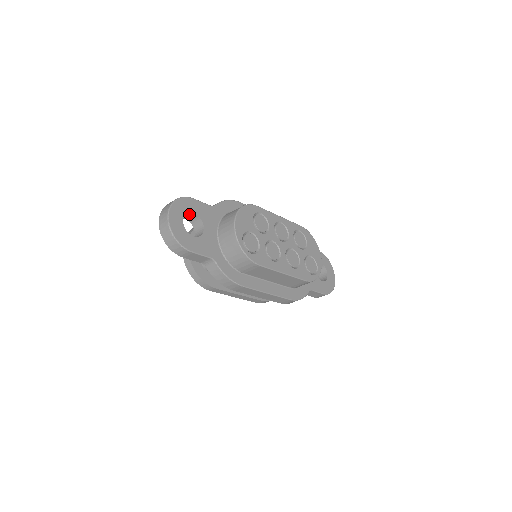
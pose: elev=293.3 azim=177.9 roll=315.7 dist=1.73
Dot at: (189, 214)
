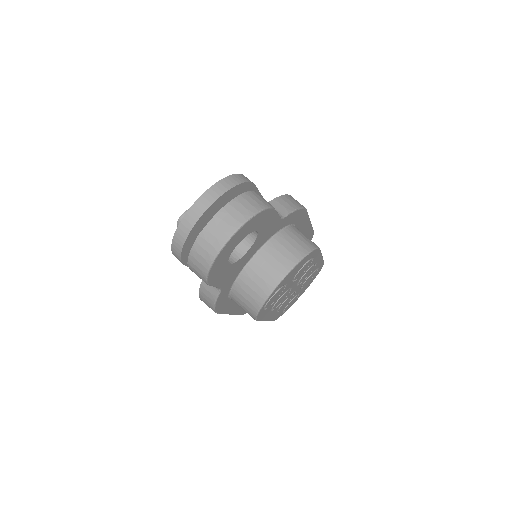
Dot at: occluded
